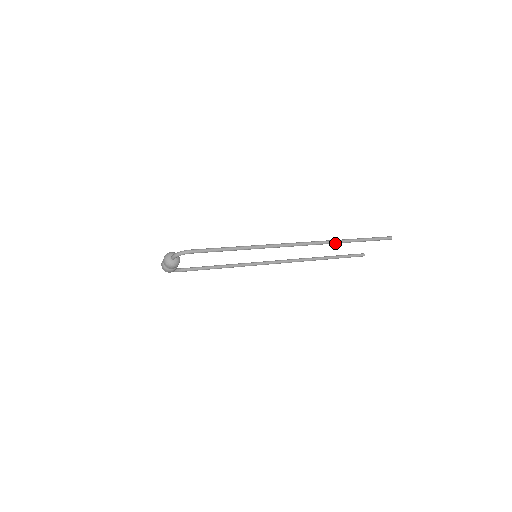
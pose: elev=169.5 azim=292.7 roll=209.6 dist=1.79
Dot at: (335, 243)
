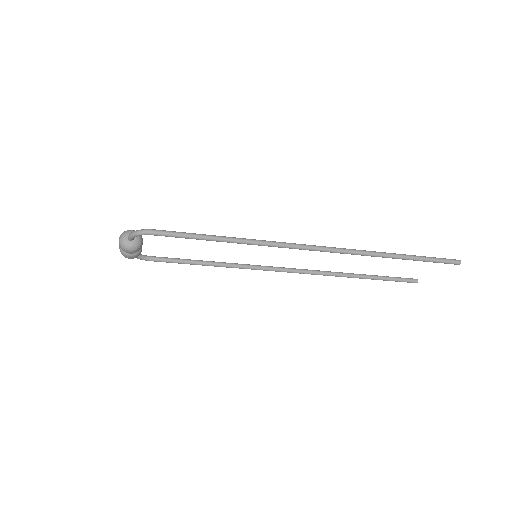
Dot at: (372, 256)
